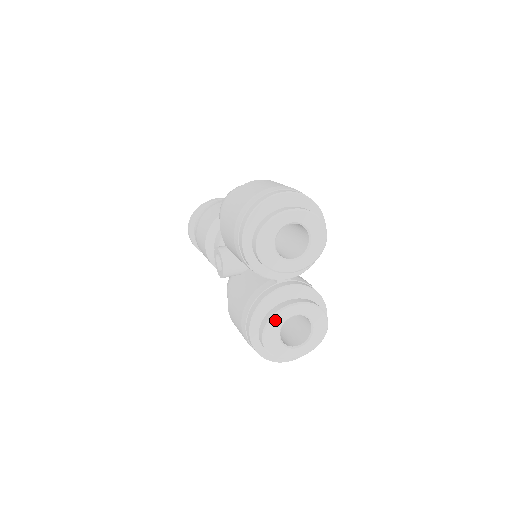
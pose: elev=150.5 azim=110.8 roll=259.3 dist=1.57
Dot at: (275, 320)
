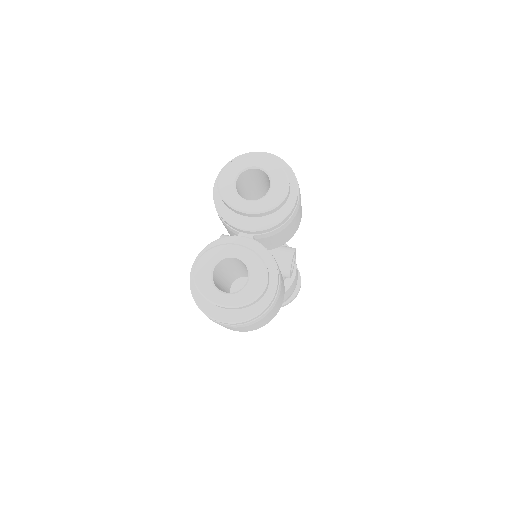
Dot at: (212, 252)
